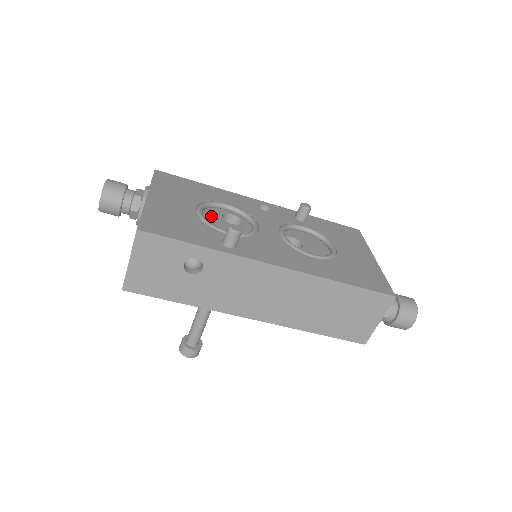
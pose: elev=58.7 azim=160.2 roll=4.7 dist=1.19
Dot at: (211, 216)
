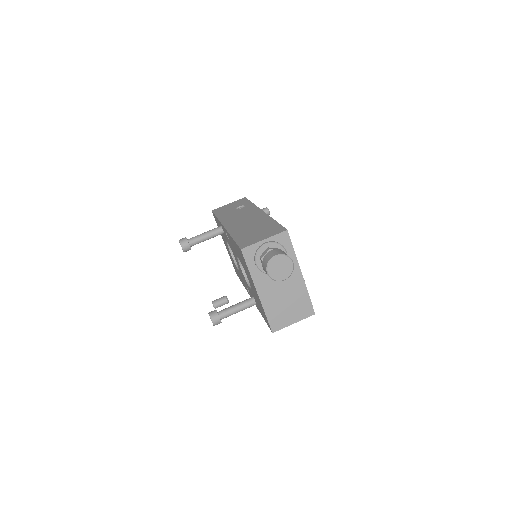
Dot at: occluded
